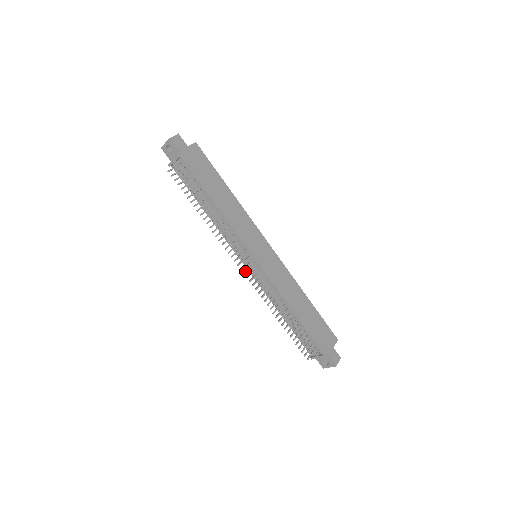
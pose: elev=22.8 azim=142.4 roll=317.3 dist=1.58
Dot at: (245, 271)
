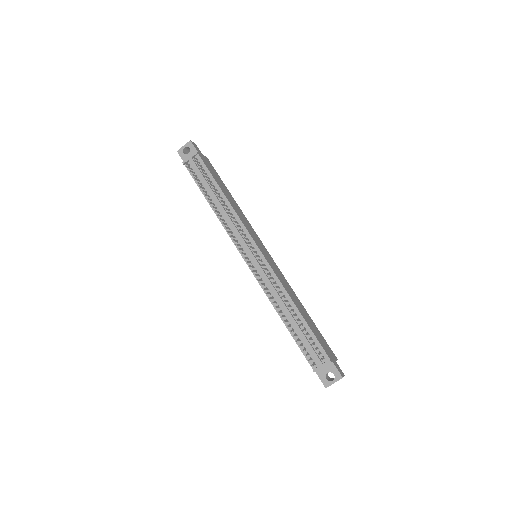
Dot at: (248, 261)
